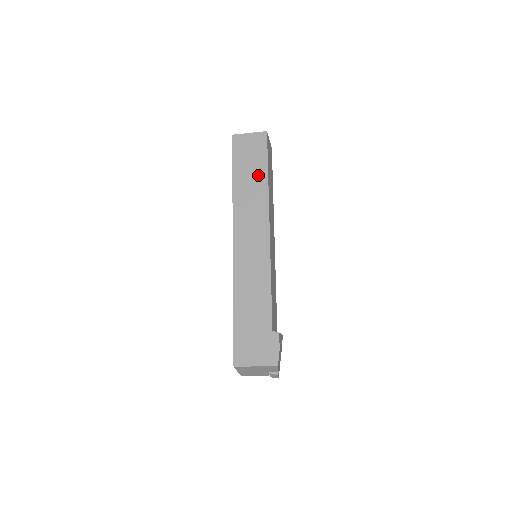
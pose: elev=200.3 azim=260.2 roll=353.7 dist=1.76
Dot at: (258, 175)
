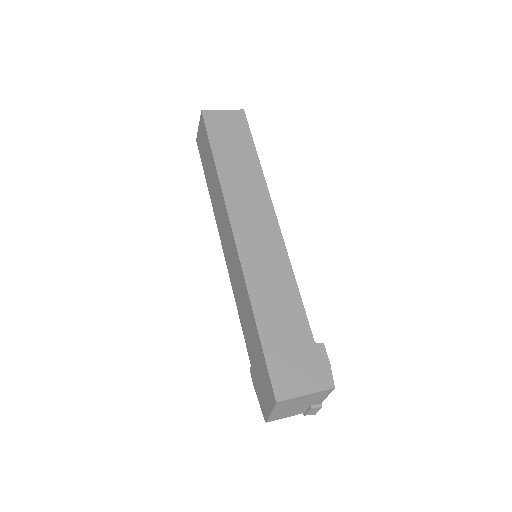
Dot at: (246, 156)
